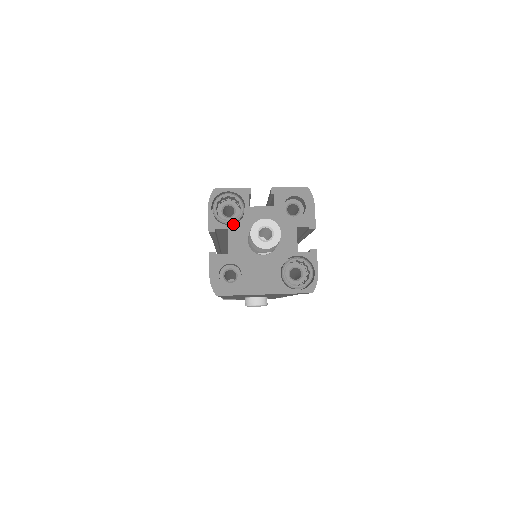
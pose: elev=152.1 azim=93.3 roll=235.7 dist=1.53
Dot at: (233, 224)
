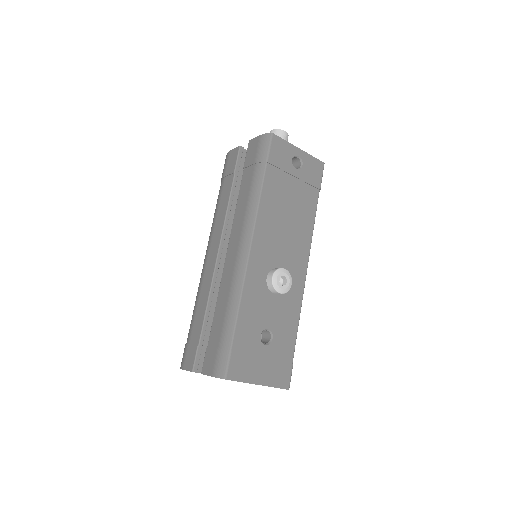
Dot at: occluded
